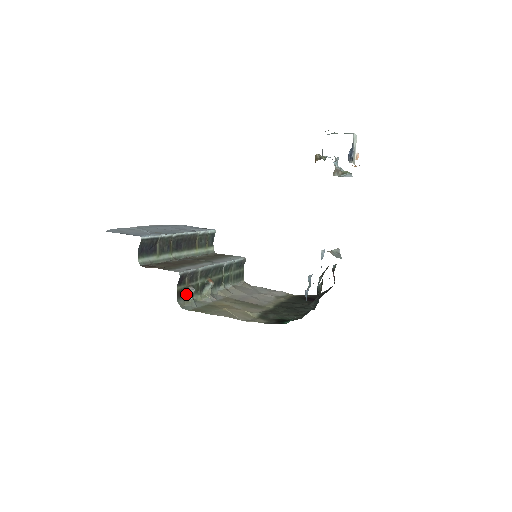
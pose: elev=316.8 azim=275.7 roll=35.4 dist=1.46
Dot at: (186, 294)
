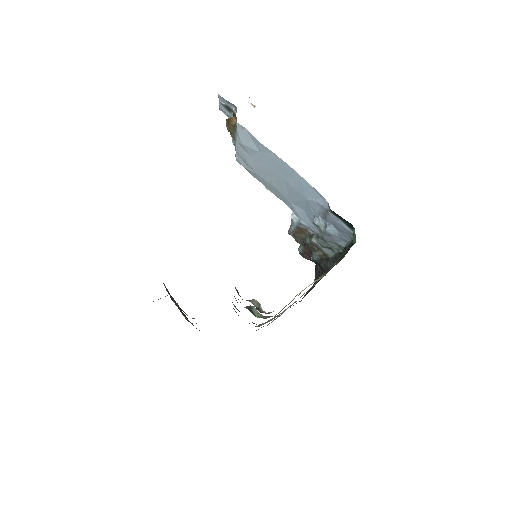
Dot at: occluded
